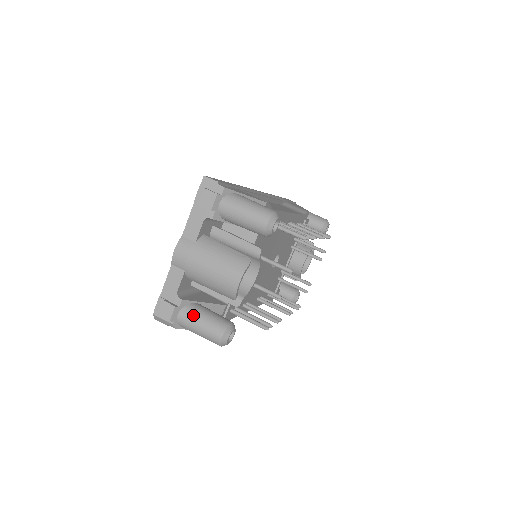
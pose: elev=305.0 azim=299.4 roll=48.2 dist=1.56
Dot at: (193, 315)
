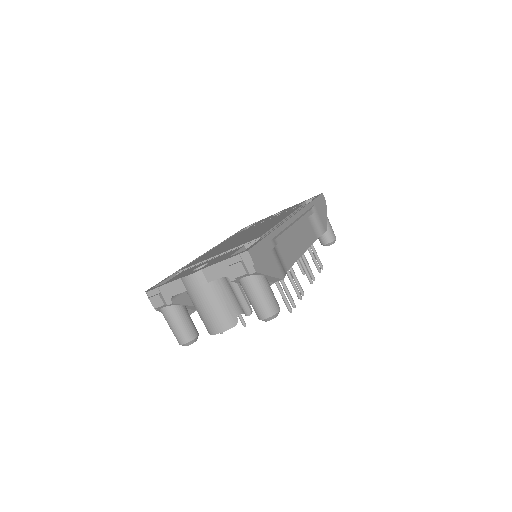
Dot at: (174, 316)
